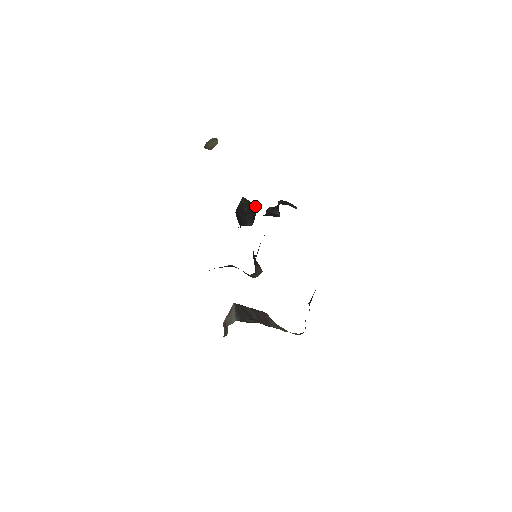
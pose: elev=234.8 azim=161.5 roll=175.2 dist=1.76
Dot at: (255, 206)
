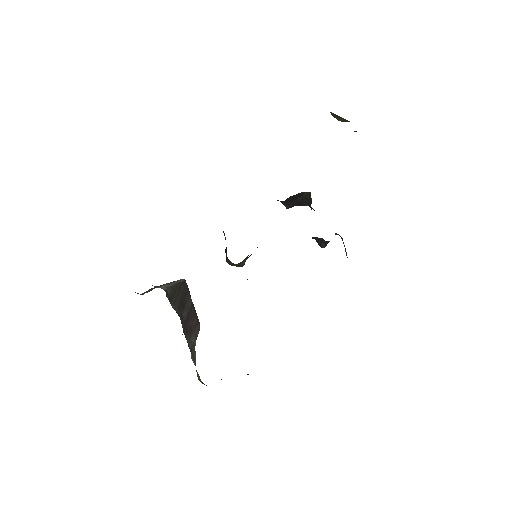
Dot at: occluded
